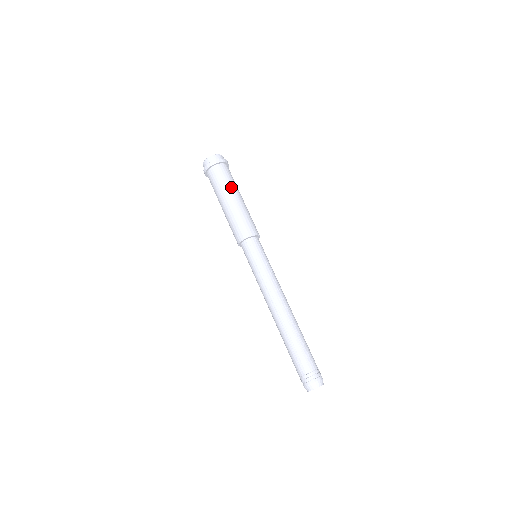
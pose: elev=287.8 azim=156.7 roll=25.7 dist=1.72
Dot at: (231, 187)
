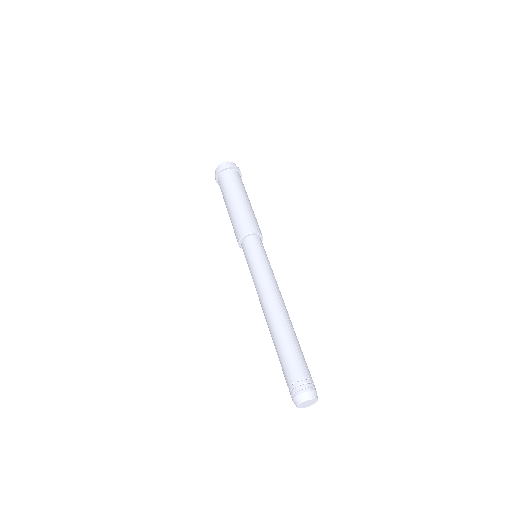
Dot at: occluded
